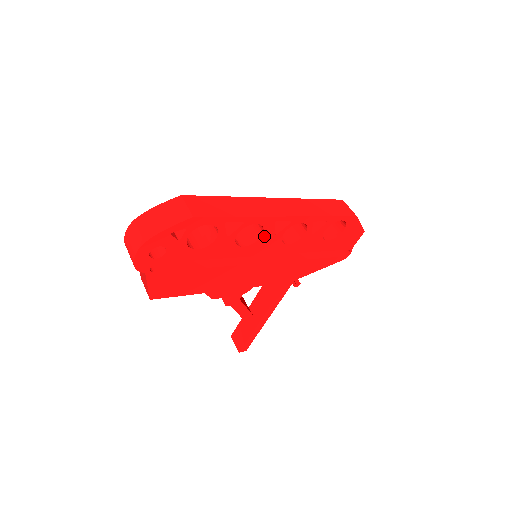
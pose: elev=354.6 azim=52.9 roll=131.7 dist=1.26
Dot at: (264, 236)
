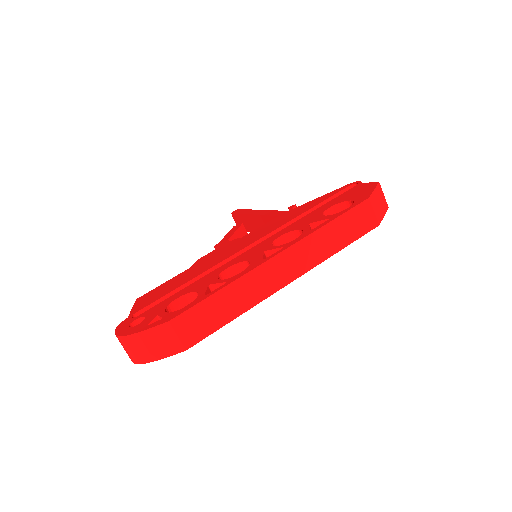
Dot at: occluded
